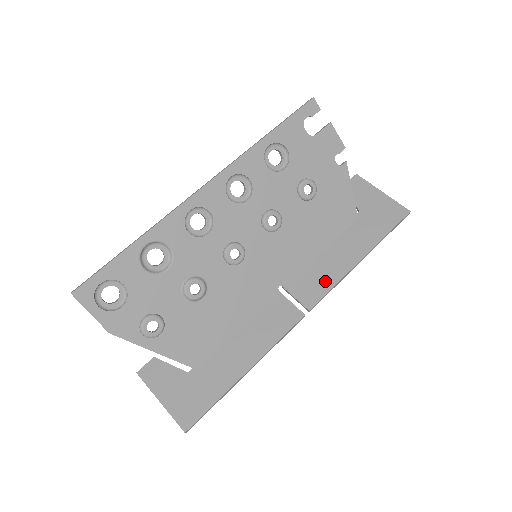
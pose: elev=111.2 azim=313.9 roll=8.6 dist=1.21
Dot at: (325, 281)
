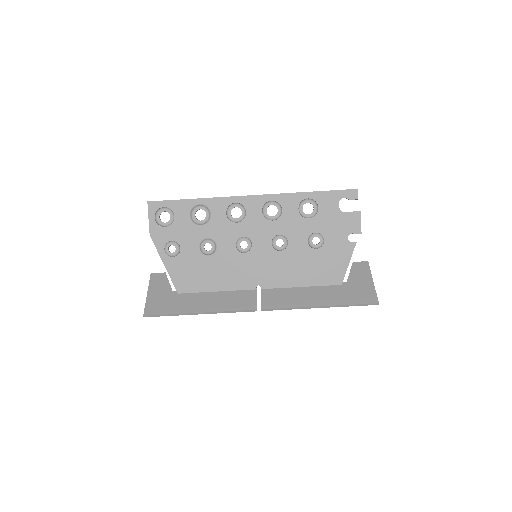
Dot at: (286, 302)
